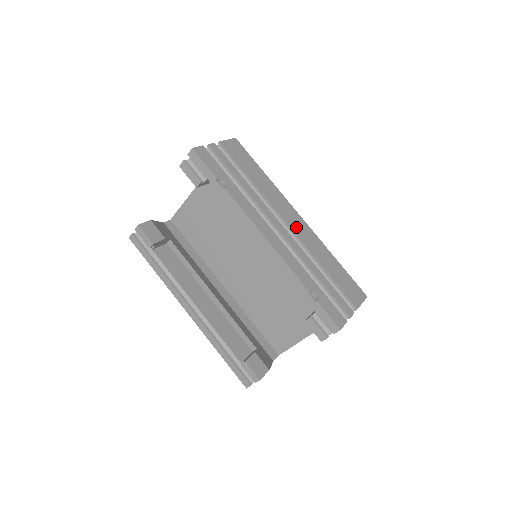
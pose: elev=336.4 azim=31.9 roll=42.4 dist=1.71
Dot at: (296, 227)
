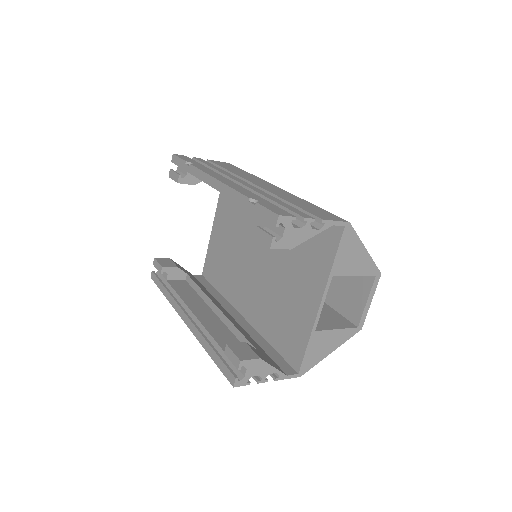
Dot at: (266, 187)
